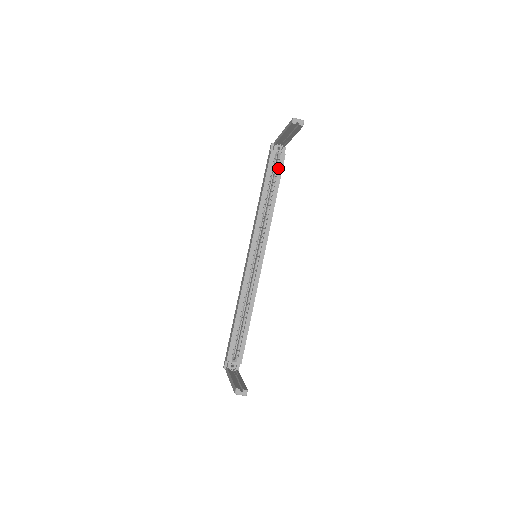
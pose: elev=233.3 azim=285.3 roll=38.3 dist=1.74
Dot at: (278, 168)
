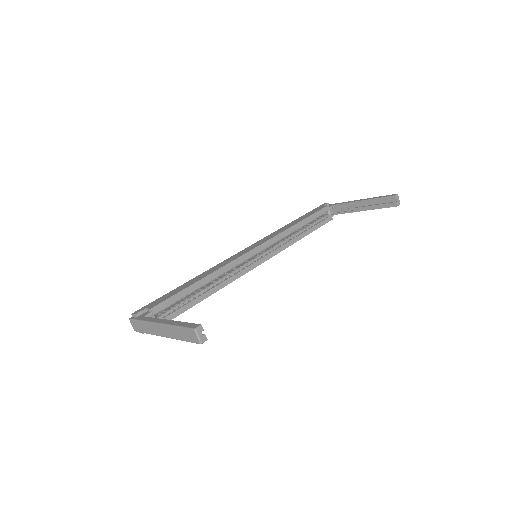
Dot at: (322, 221)
